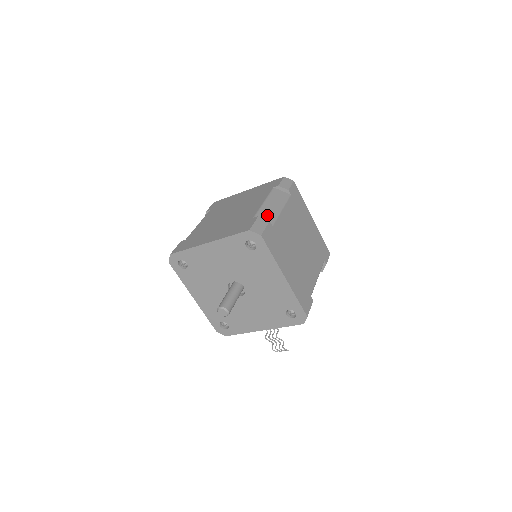
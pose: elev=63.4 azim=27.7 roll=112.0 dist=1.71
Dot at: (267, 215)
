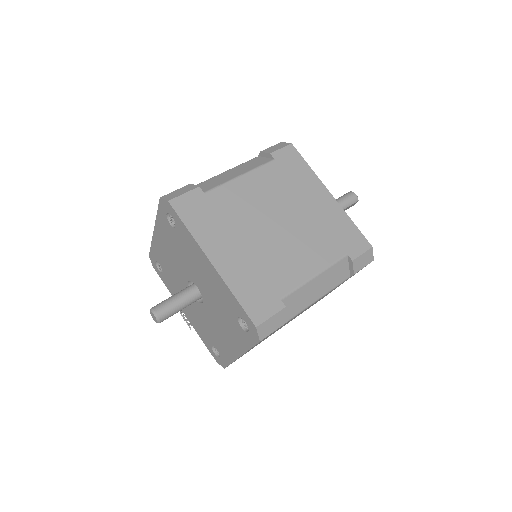
Dot at: (298, 302)
